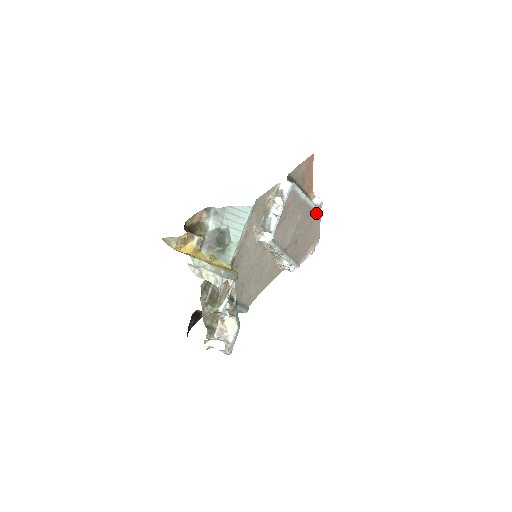
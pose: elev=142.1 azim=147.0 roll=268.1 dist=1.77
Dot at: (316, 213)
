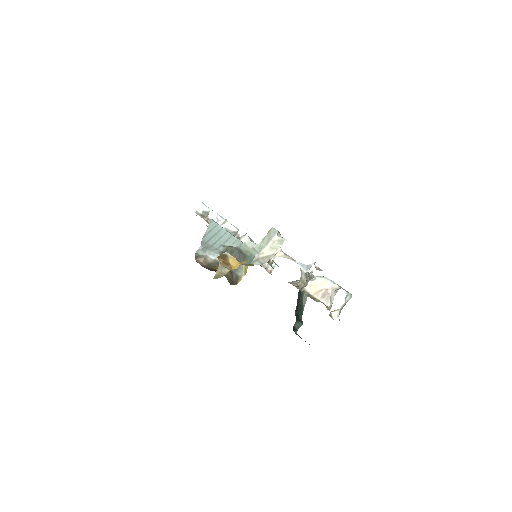
Dot at: occluded
